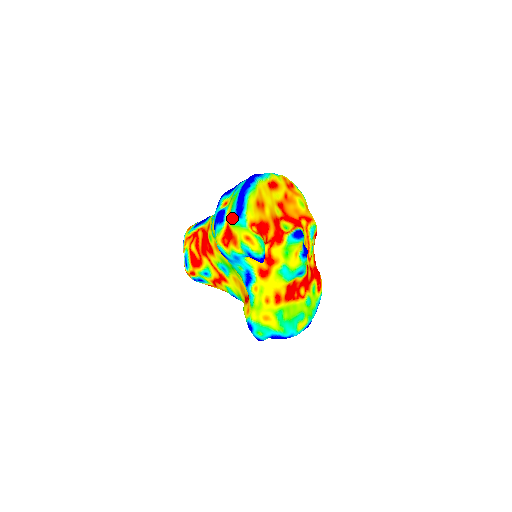
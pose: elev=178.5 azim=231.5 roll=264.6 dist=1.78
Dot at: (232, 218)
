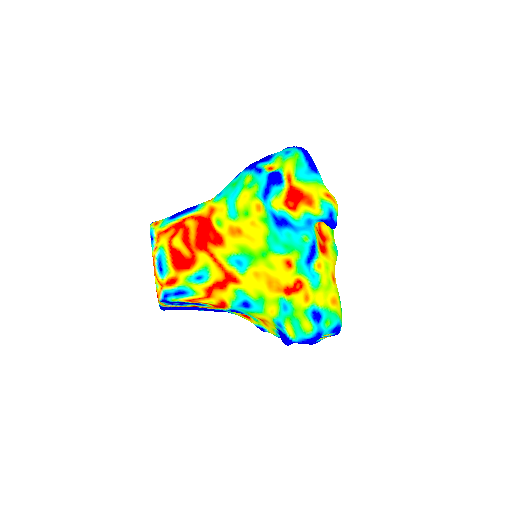
Dot at: (304, 174)
